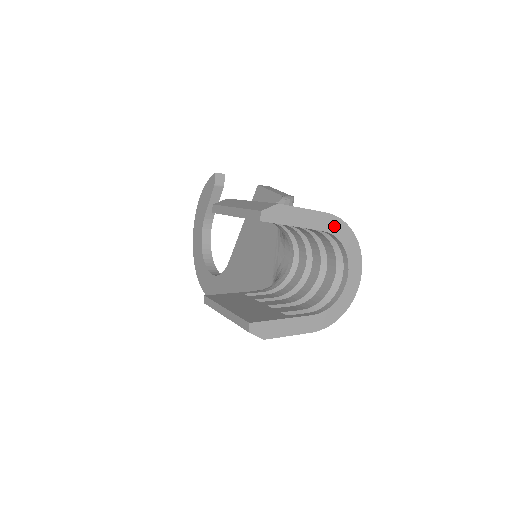
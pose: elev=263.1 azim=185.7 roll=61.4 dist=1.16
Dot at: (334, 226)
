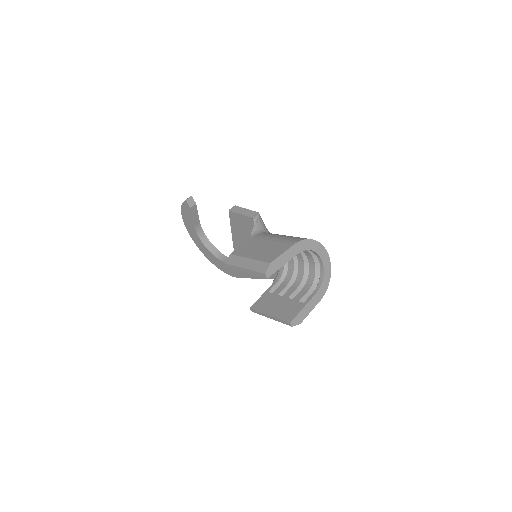
Dot at: (302, 246)
